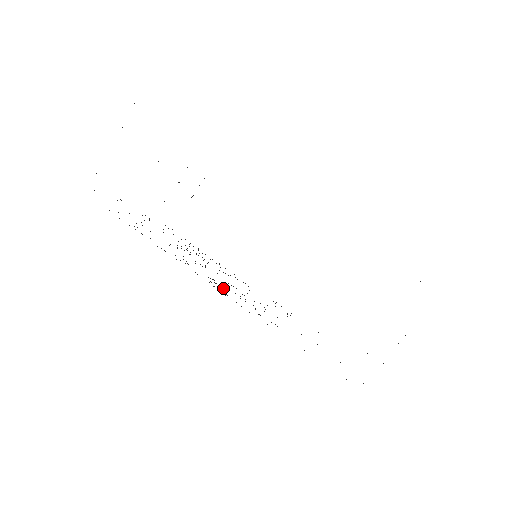
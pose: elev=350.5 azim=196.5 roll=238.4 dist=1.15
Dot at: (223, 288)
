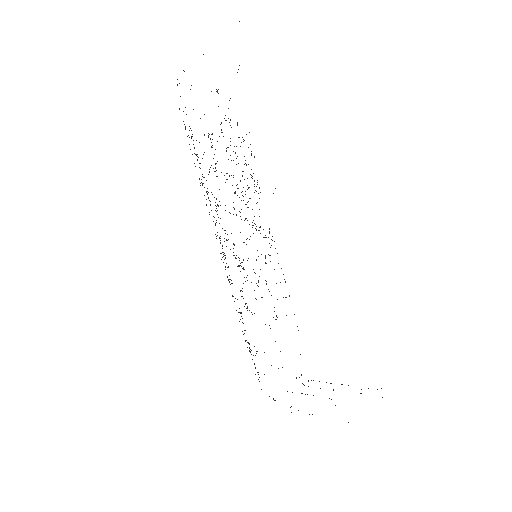
Dot at: occluded
